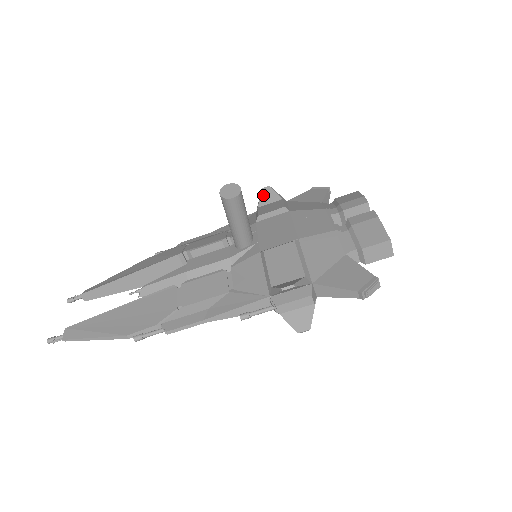
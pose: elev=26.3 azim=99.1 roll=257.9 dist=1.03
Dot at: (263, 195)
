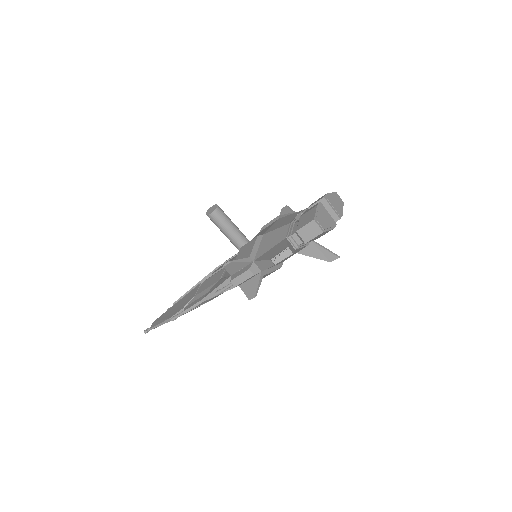
Dot at: (281, 213)
